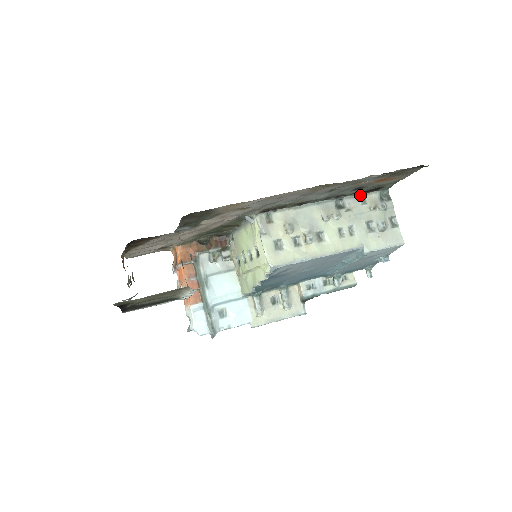
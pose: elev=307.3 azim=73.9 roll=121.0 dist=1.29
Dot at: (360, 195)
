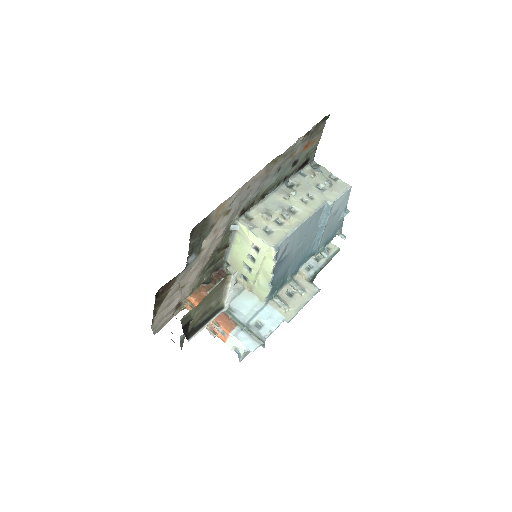
Dot at: (298, 173)
